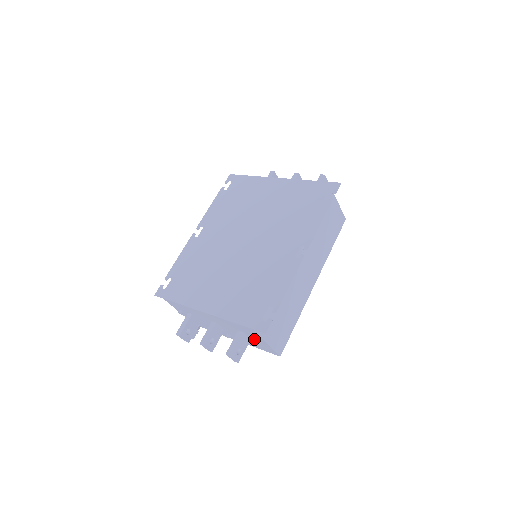
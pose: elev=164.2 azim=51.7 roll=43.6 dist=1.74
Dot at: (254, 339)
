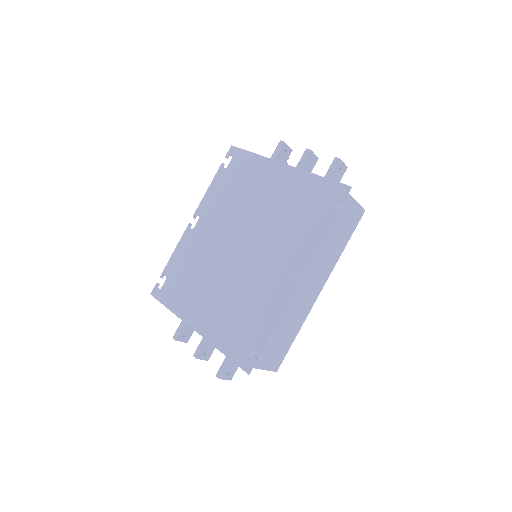
Dot at: occluded
